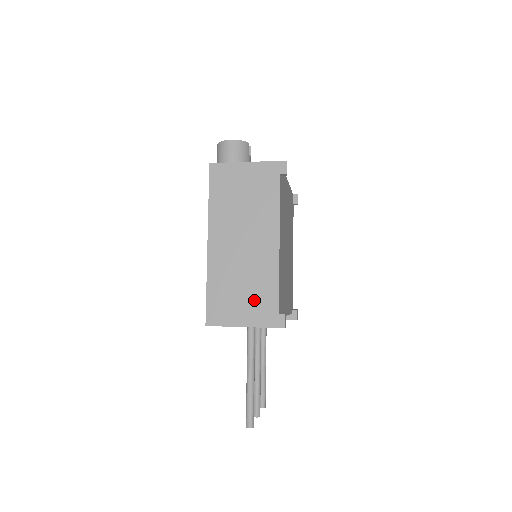
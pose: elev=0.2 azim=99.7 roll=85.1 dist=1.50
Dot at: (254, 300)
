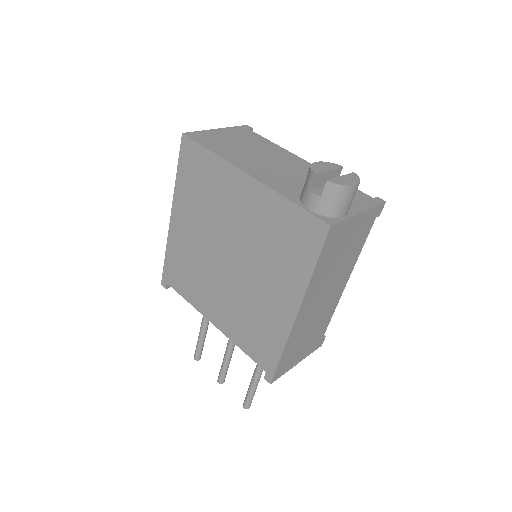
Dot at: (312, 340)
